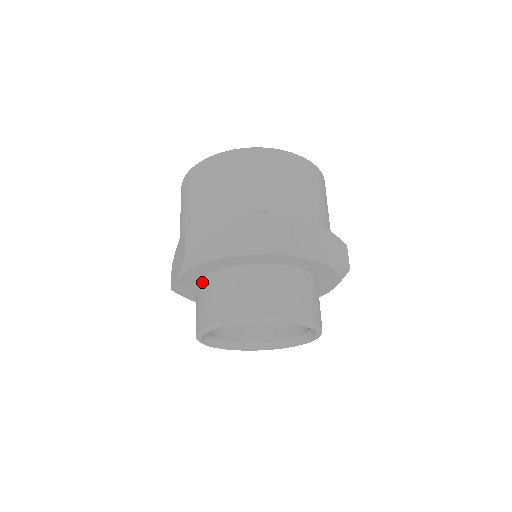
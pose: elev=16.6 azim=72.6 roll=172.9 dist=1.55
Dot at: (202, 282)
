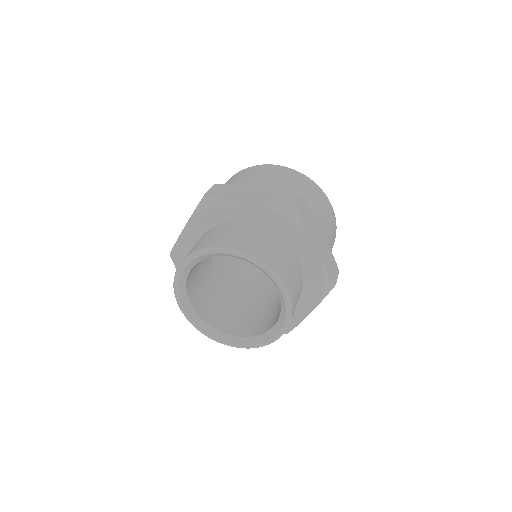
Dot at: occluded
